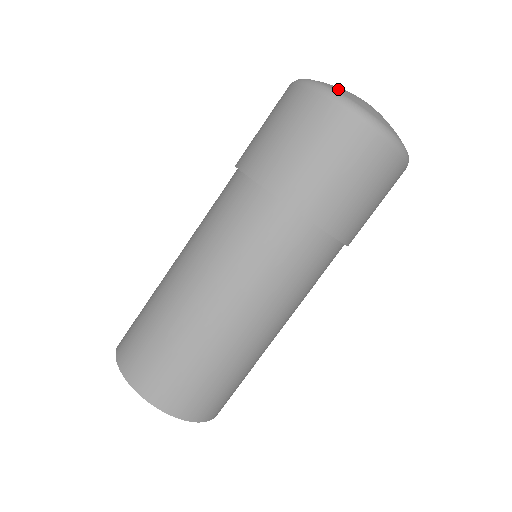
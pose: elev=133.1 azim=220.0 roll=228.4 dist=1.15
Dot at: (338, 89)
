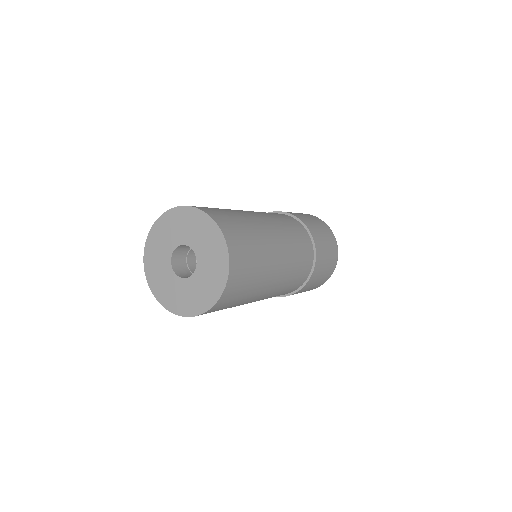
Dot at: occluded
